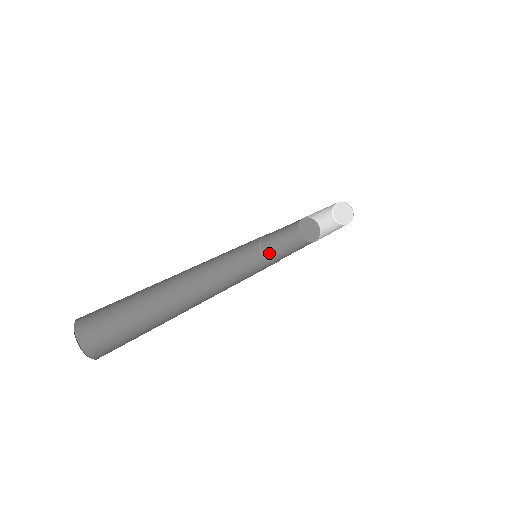
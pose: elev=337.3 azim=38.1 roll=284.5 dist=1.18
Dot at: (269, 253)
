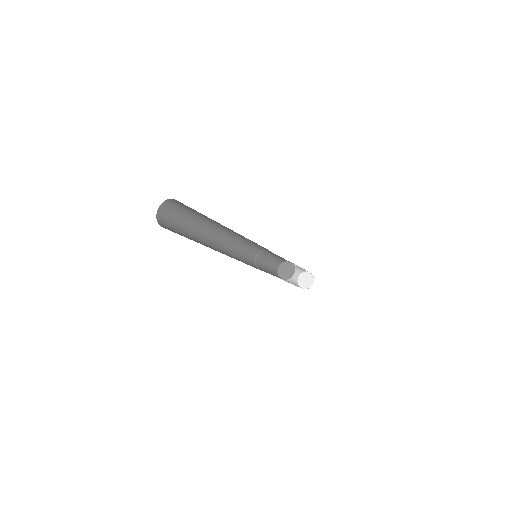
Dot at: (259, 265)
